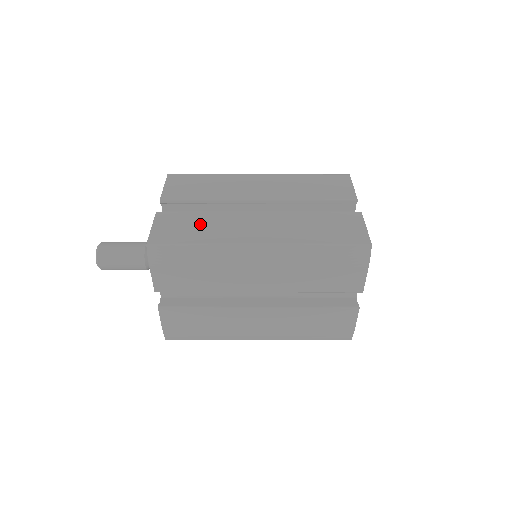
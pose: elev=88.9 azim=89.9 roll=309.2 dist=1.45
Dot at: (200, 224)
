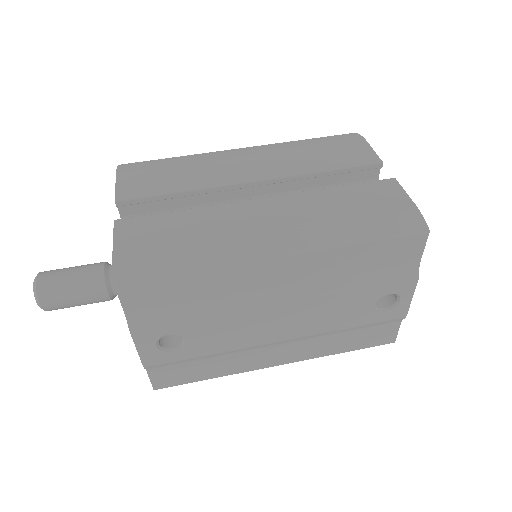
Dot at: occluded
